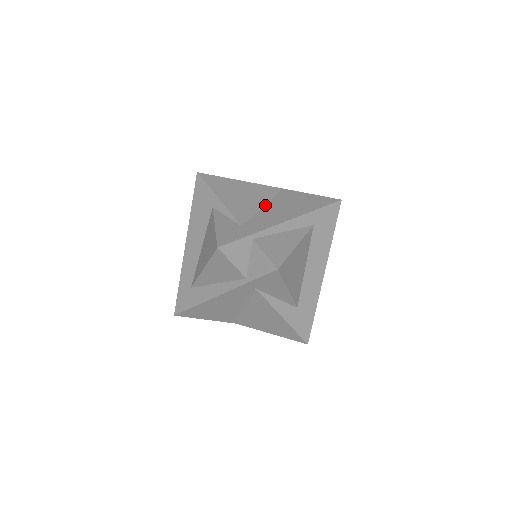
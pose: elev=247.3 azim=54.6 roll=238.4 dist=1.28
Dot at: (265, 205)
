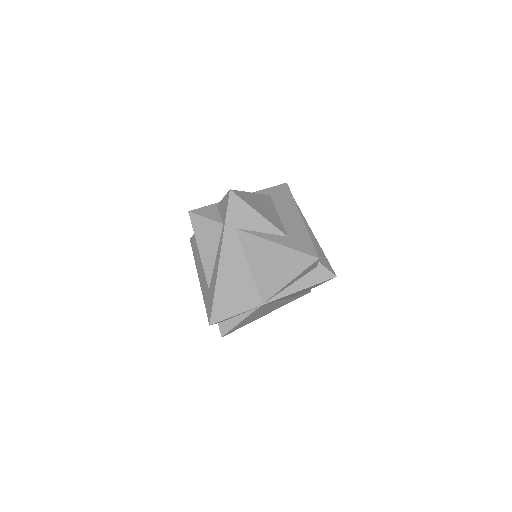
Dot at: occluded
